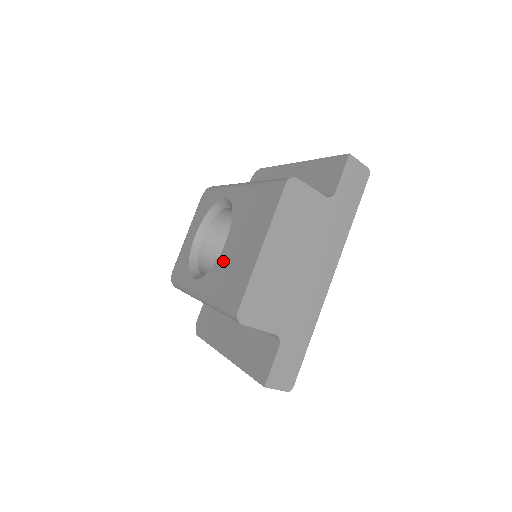
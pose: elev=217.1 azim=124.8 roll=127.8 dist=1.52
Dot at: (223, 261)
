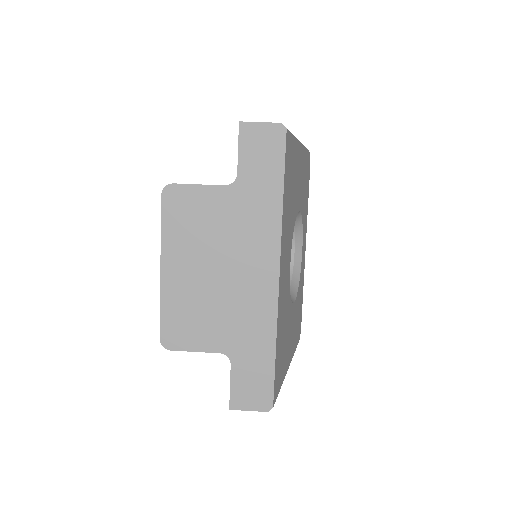
Dot at: occluded
